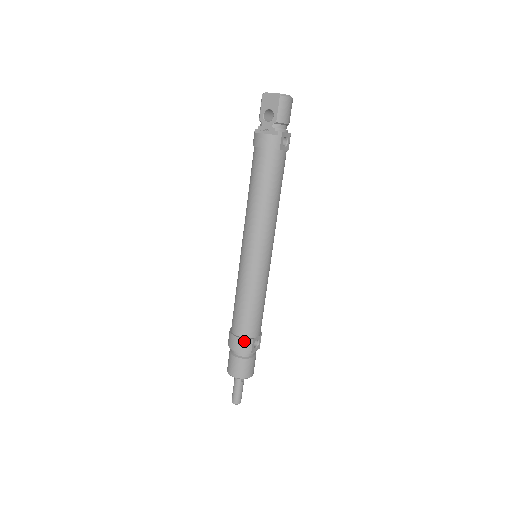
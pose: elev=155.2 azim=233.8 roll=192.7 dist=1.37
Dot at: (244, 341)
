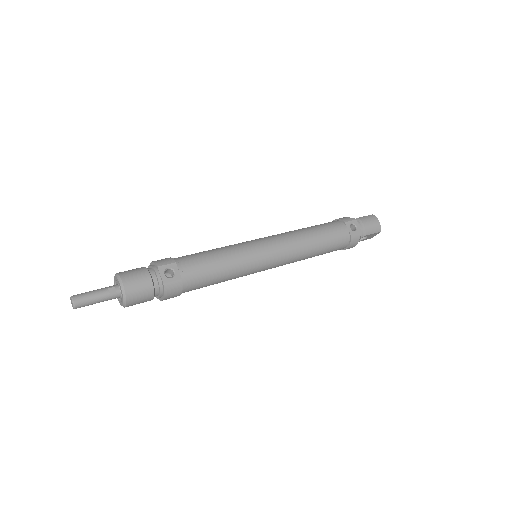
Dot at: (169, 258)
